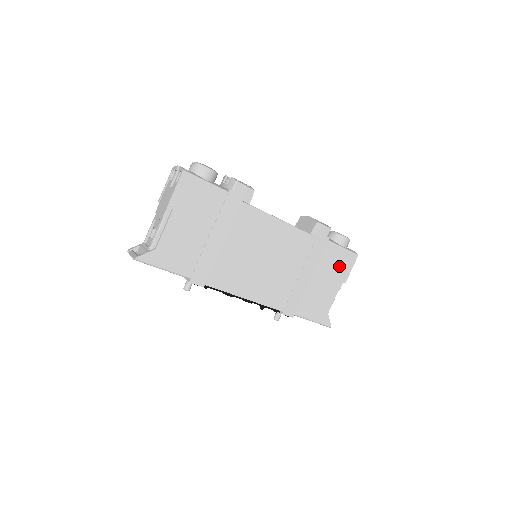
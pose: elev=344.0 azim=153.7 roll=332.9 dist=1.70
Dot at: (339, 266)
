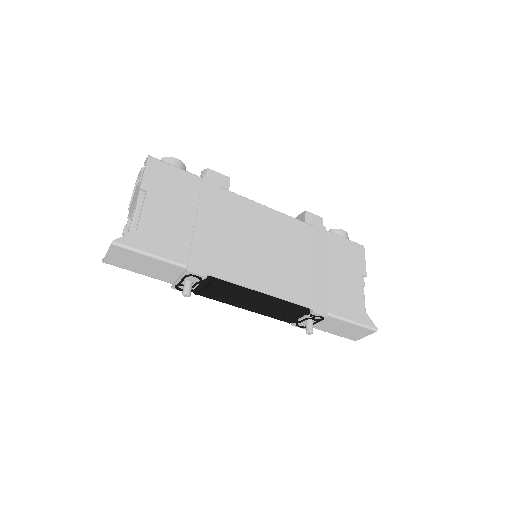
Dot at: (350, 257)
